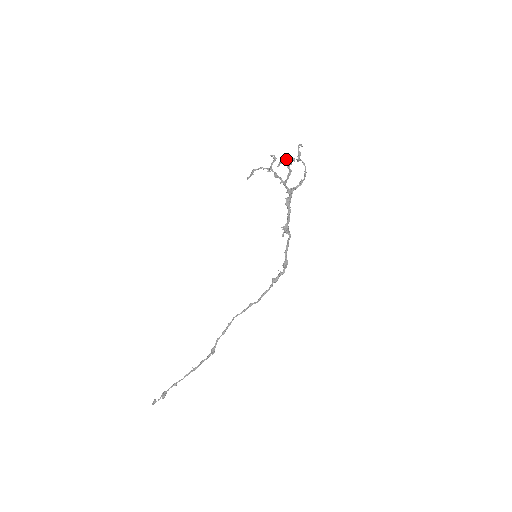
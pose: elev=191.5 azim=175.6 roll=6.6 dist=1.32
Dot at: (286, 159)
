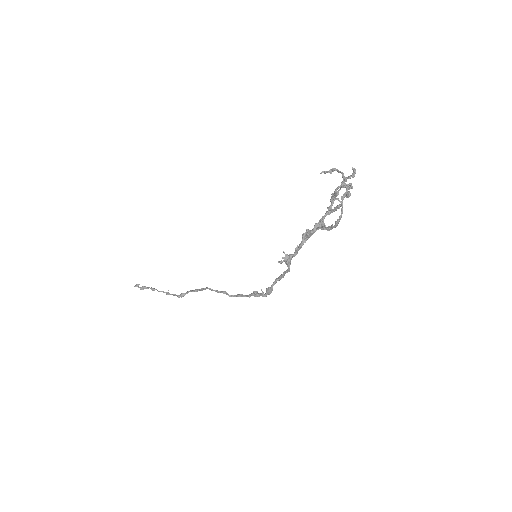
Dot at: occluded
